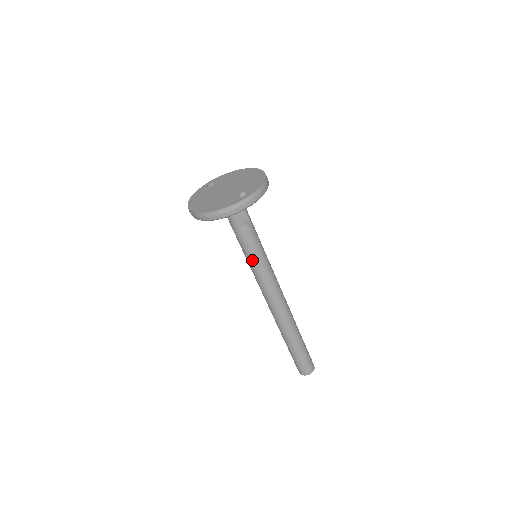
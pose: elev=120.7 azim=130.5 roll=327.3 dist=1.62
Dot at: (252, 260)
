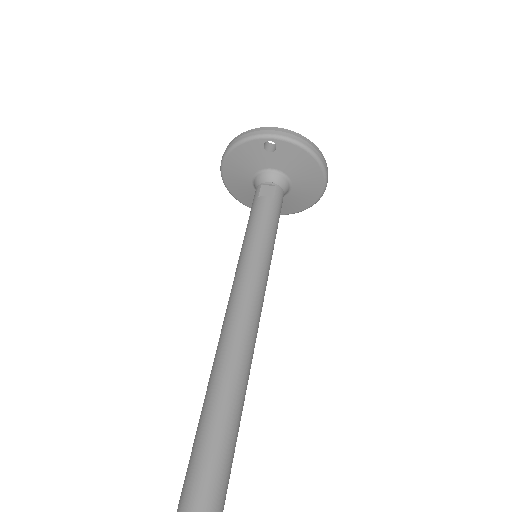
Dot at: (243, 246)
